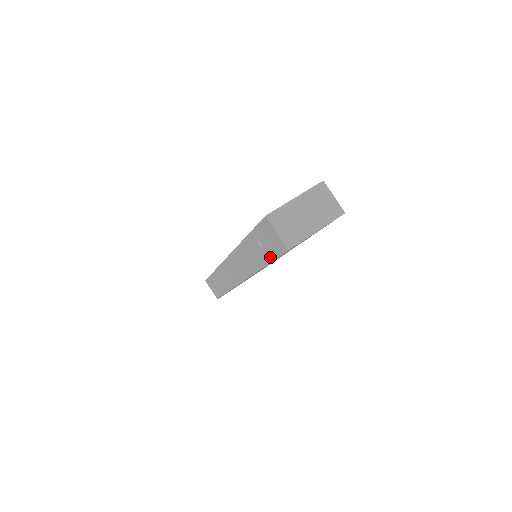
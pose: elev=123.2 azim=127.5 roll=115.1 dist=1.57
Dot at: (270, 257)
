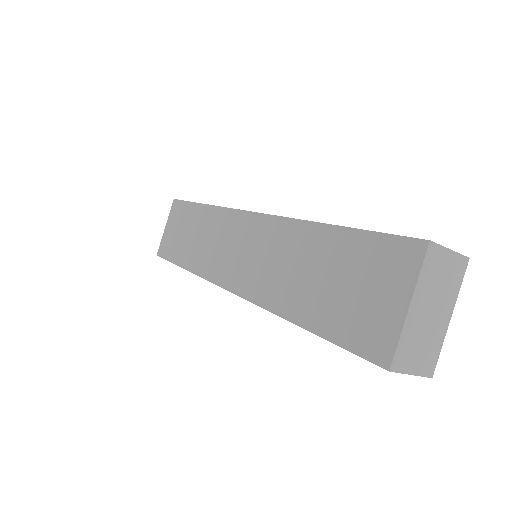
Dot at: occluded
